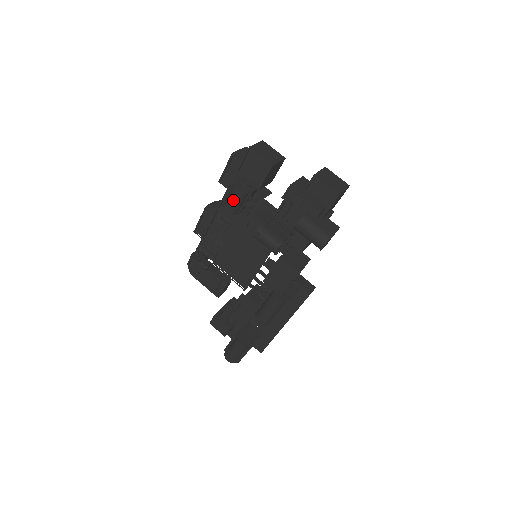
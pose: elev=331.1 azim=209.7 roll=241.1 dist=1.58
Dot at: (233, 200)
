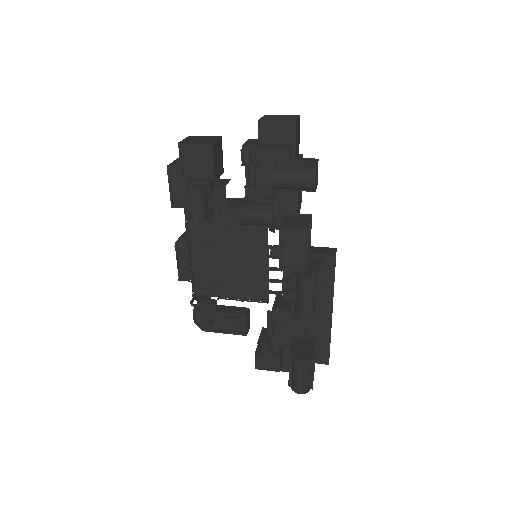
Dot at: (195, 204)
